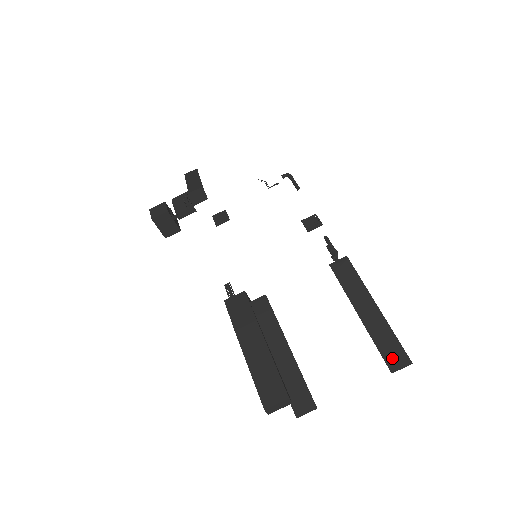
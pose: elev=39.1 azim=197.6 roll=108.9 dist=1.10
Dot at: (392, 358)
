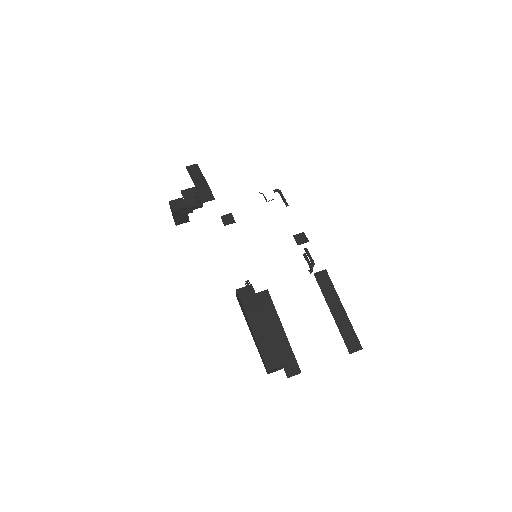
Dot at: (351, 344)
